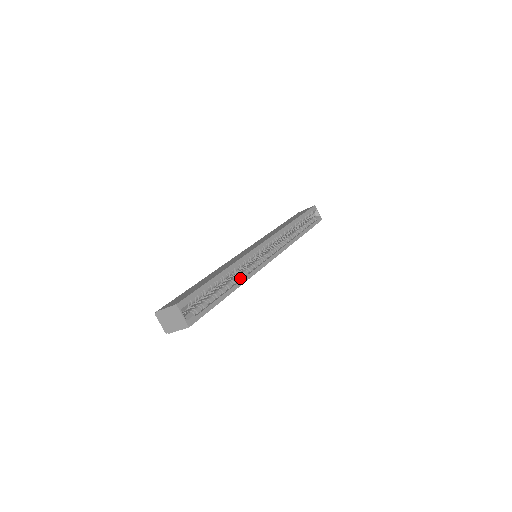
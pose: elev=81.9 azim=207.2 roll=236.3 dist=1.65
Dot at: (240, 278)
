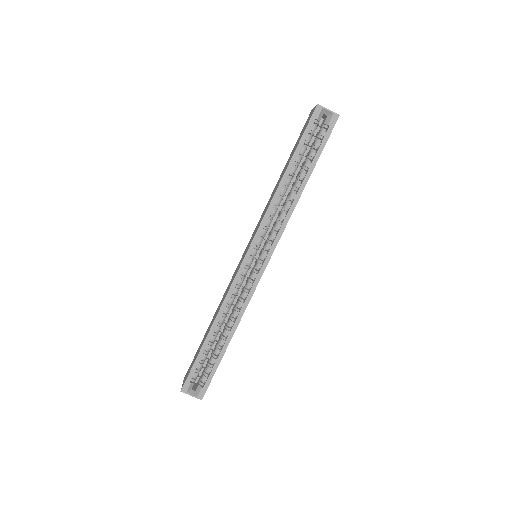
Dot at: (236, 315)
